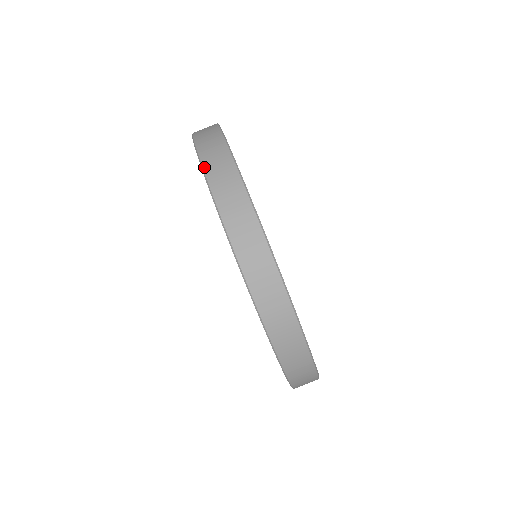
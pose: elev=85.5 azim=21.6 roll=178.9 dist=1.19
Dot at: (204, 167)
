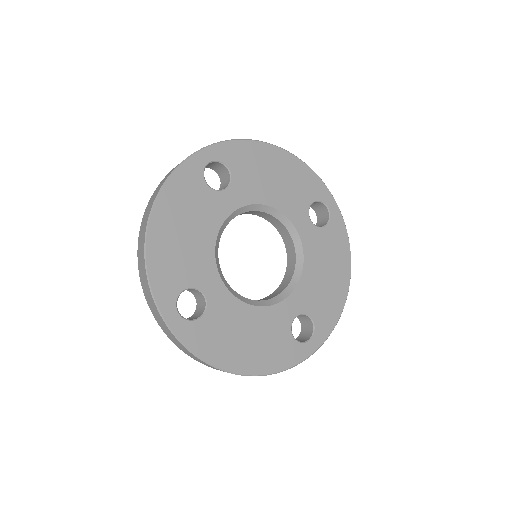
Dot at: (163, 331)
